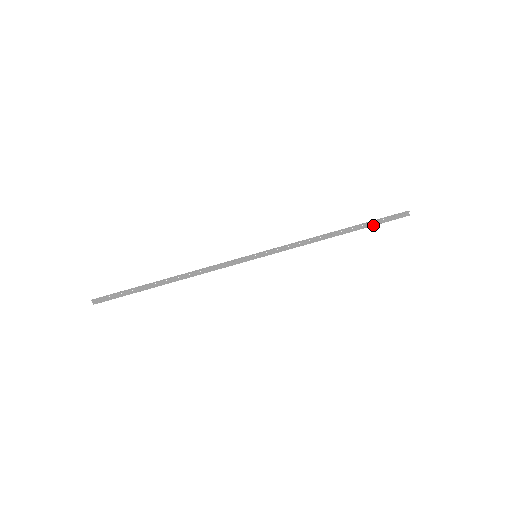
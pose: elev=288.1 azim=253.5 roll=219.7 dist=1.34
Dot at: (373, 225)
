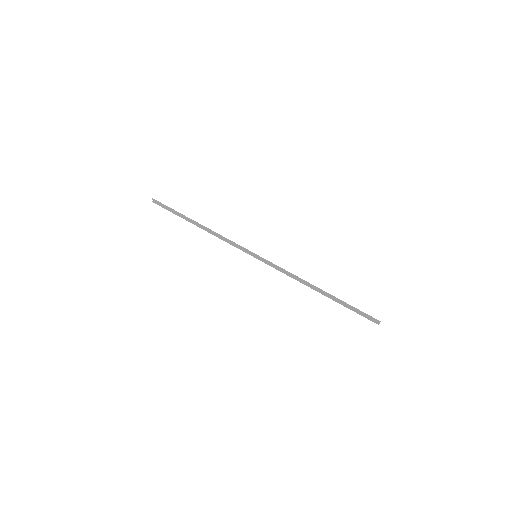
Dot at: (346, 307)
